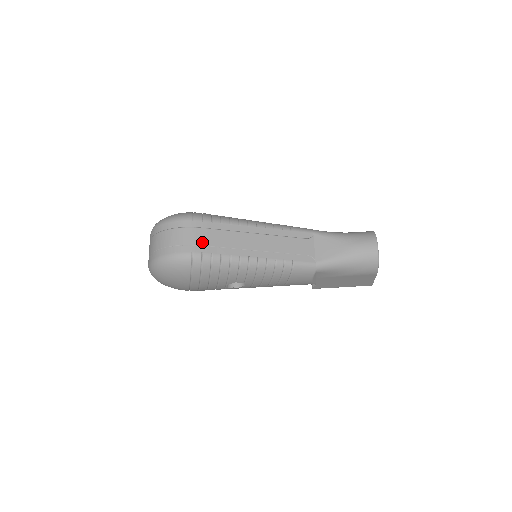
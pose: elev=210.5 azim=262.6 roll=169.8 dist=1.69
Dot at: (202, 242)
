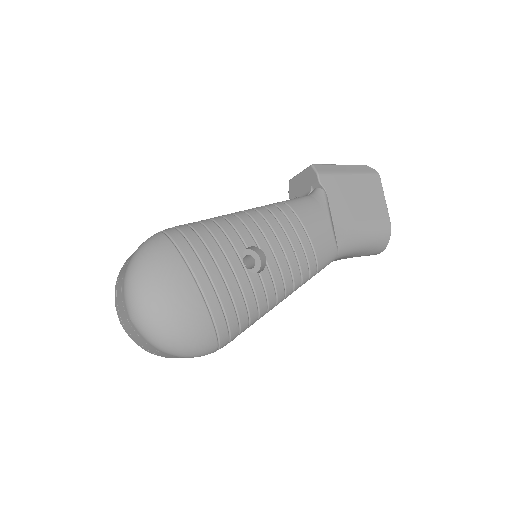
Dot at: occluded
